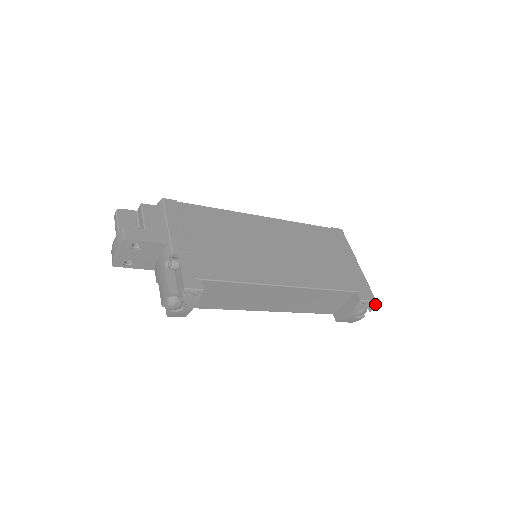
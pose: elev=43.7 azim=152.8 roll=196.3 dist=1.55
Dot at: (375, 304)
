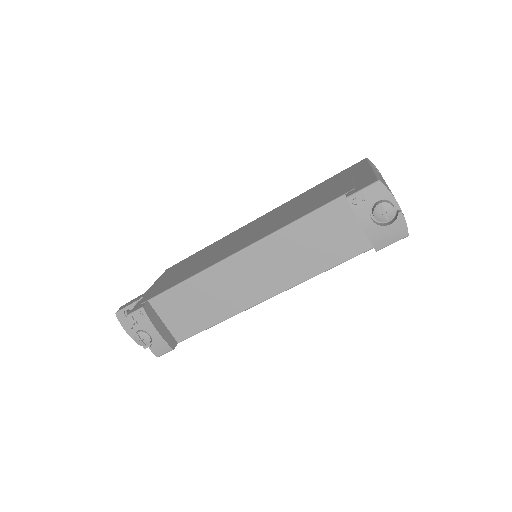
Dot at: (383, 185)
